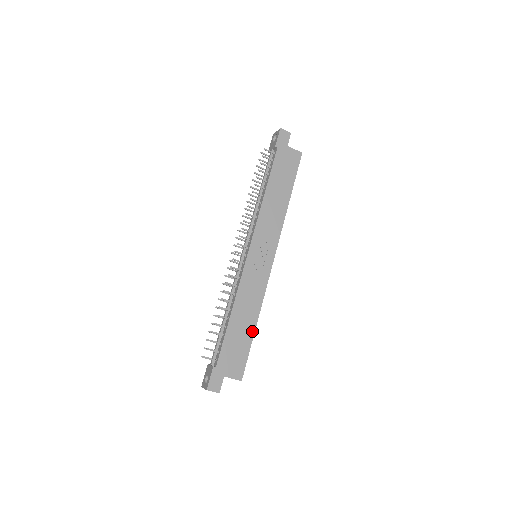
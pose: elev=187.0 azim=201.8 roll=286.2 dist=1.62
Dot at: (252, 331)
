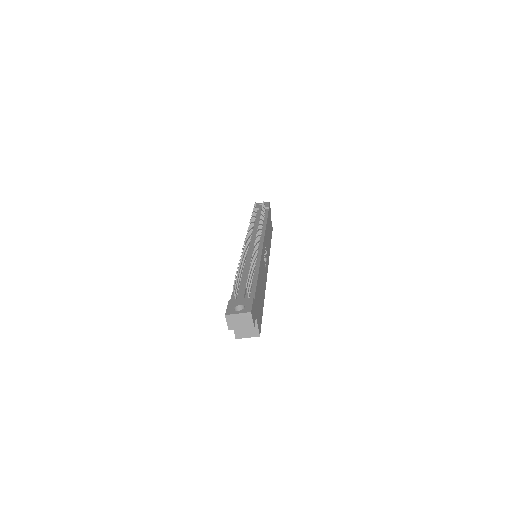
Dot at: (263, 302)
